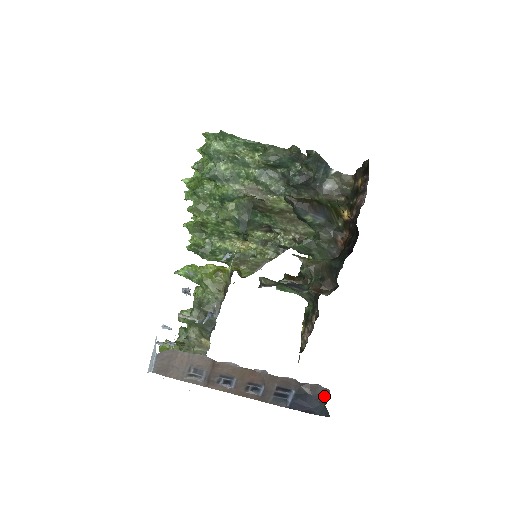
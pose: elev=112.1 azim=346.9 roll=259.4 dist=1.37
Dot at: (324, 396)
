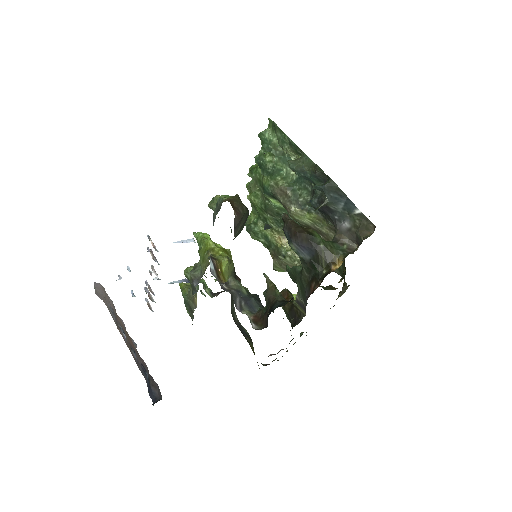
Dot at: (159, 398)
